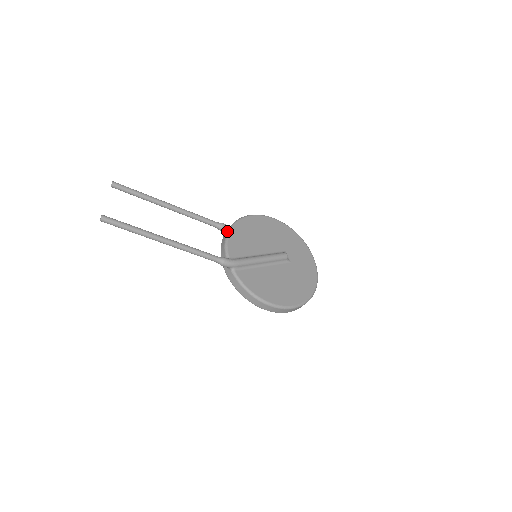
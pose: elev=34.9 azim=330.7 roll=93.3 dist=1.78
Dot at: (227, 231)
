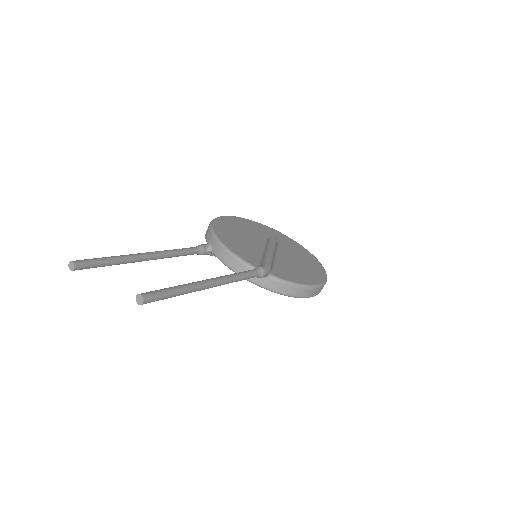
Dot at: (220, 246)
